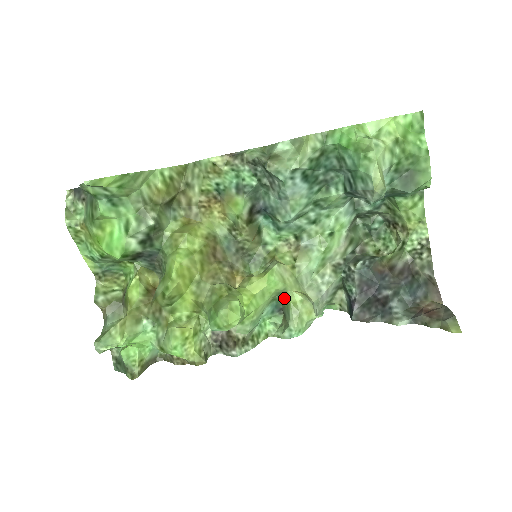
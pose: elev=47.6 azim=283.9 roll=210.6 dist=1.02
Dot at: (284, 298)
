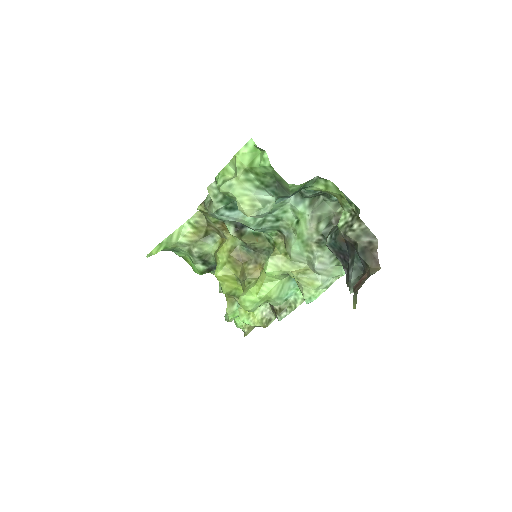
Dot at: occluded
